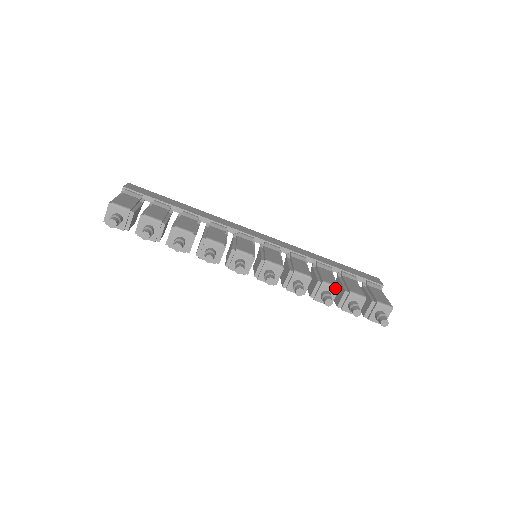
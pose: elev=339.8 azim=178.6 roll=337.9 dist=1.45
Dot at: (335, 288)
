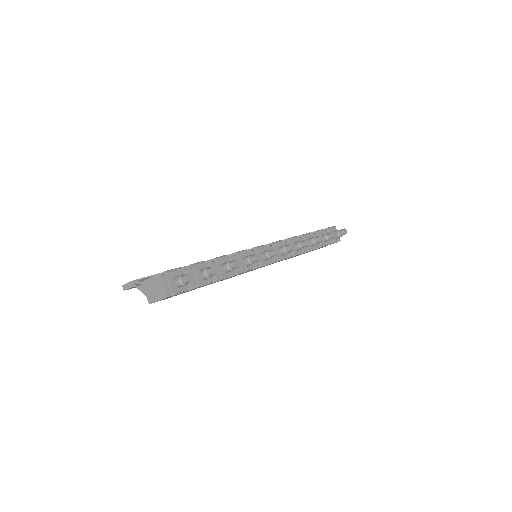
Dot at: (310, 234)
